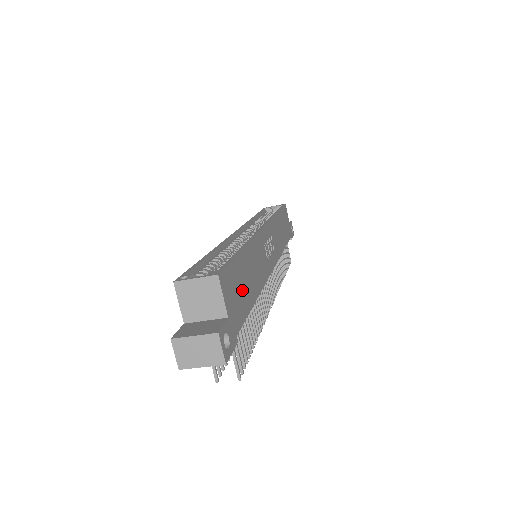
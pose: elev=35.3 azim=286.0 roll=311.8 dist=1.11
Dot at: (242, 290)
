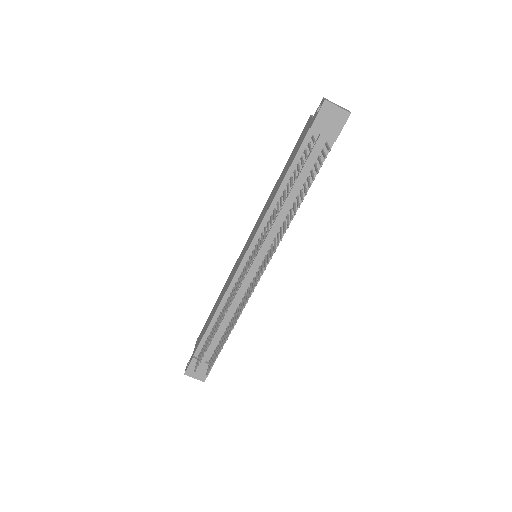
Dot at: occluded
